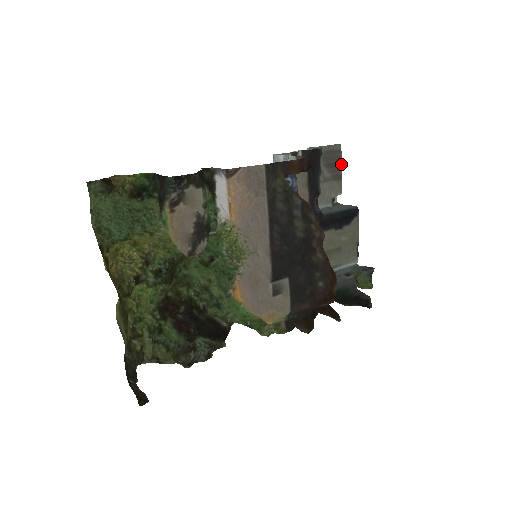
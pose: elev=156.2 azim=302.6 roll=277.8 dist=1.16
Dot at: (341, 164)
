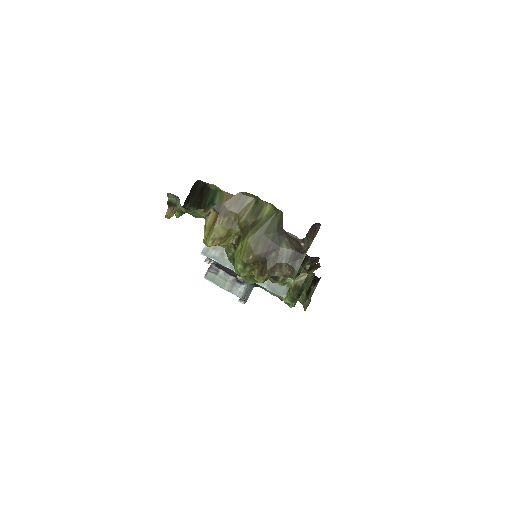
Dot at: occluded
